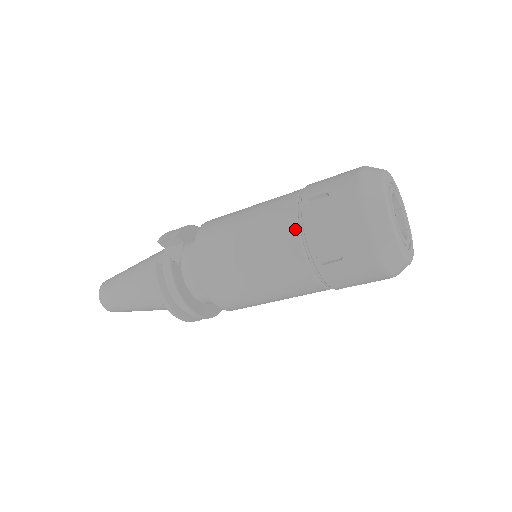
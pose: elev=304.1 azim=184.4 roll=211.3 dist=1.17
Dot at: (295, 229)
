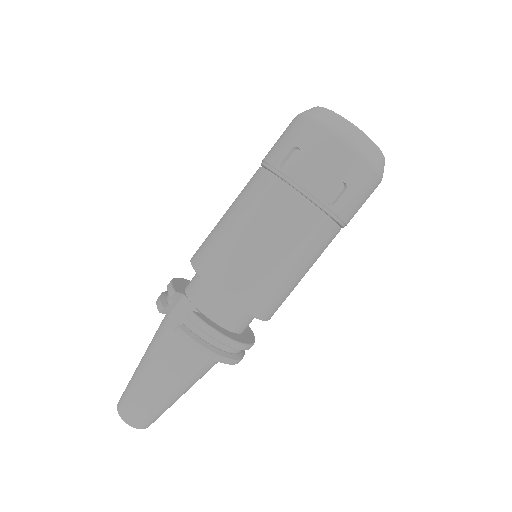
Dot at: (292, 192)
